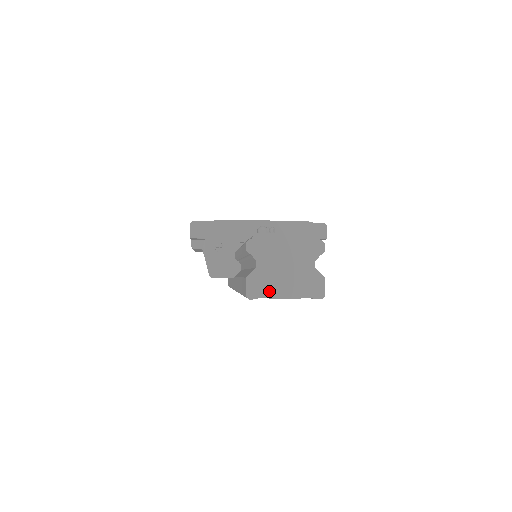
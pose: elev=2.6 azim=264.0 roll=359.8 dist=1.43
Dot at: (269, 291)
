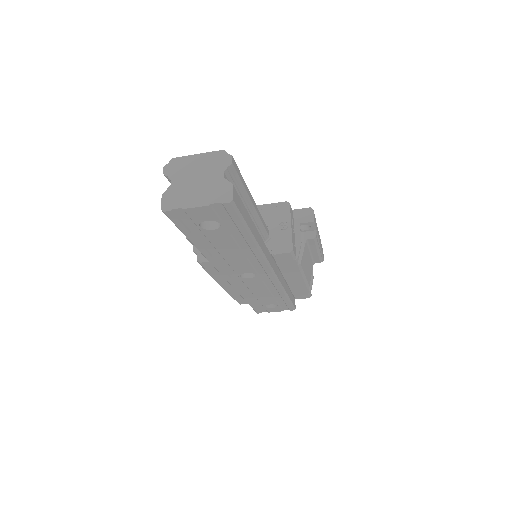
Dot at: (181, 202)
